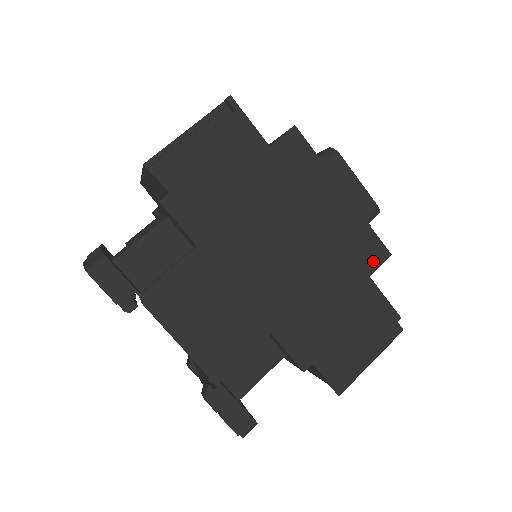
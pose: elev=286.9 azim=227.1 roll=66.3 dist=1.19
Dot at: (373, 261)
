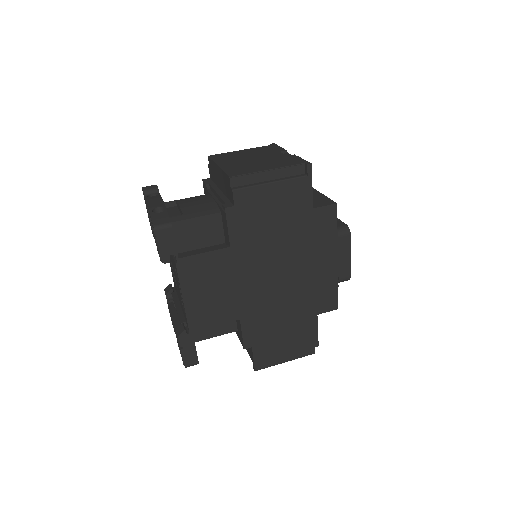
Dot at: (325, 307)
